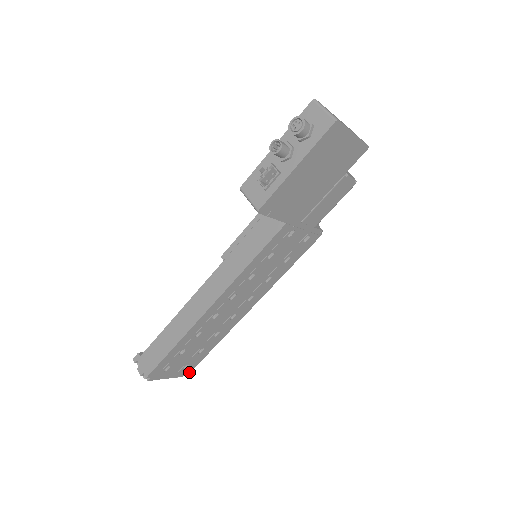
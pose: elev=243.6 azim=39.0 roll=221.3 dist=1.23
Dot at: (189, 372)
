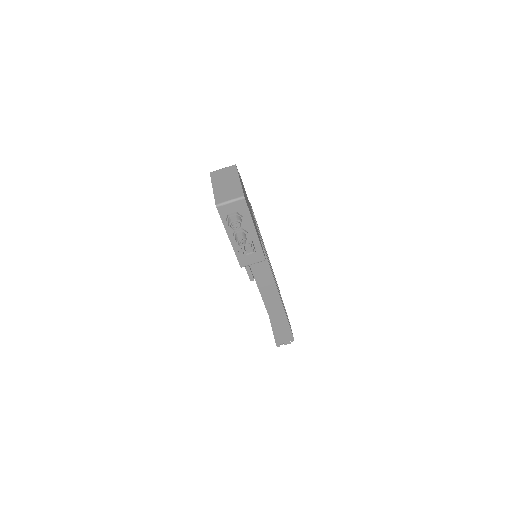
Dot at: occluded
